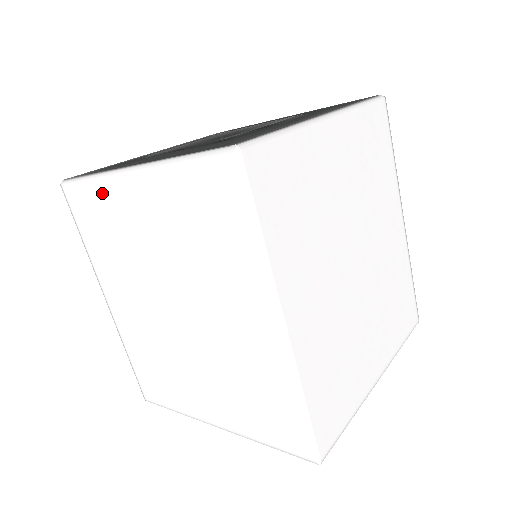
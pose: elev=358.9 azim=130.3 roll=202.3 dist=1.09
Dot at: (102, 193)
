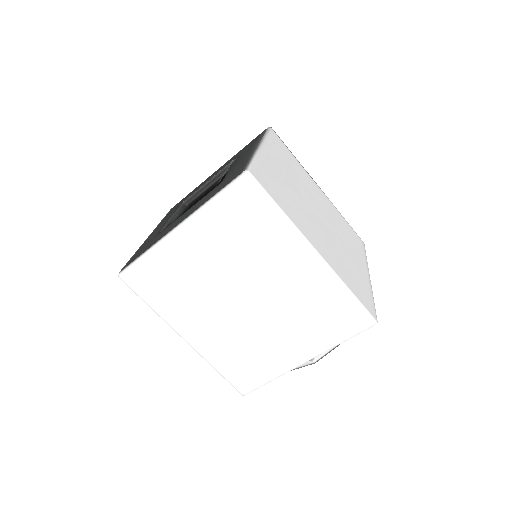
Dot at: (159, 259)
